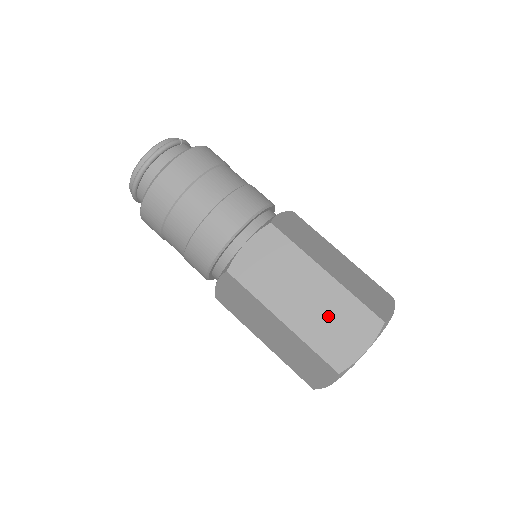
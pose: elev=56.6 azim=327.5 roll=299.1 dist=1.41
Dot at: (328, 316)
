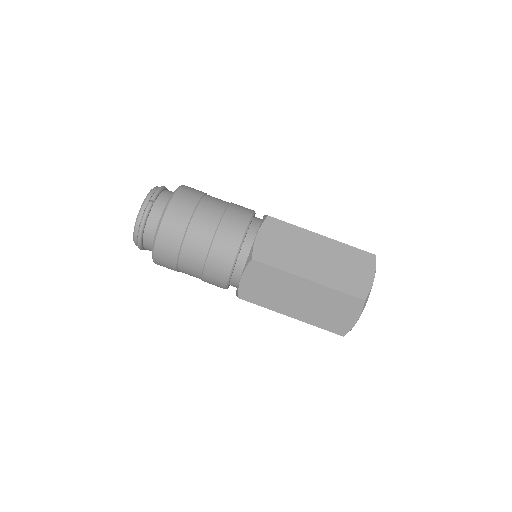
Dot at: (322, 307)
